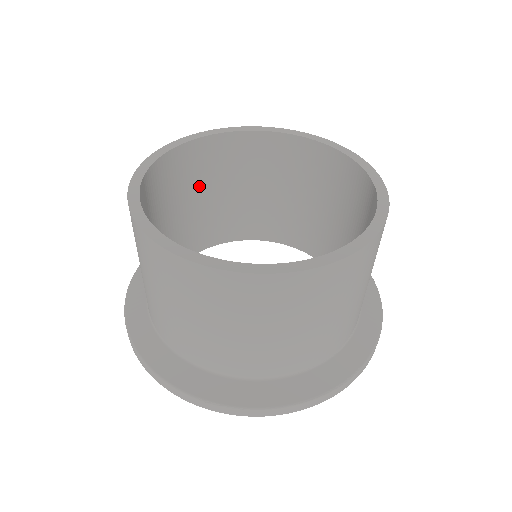
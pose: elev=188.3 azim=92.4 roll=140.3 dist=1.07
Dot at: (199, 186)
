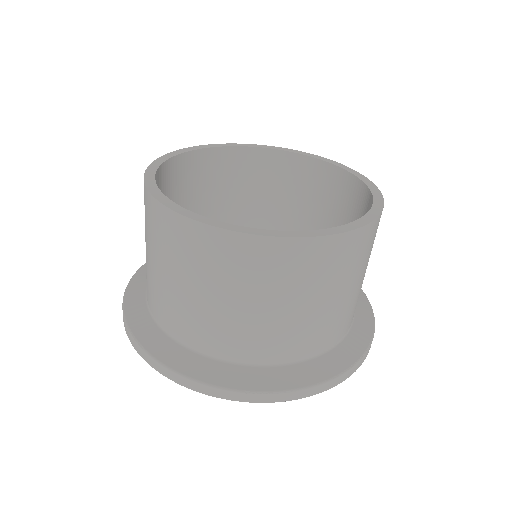
Dot at: (182, 202)
